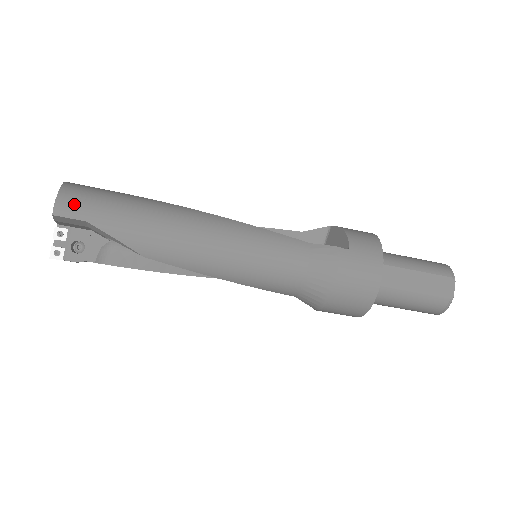
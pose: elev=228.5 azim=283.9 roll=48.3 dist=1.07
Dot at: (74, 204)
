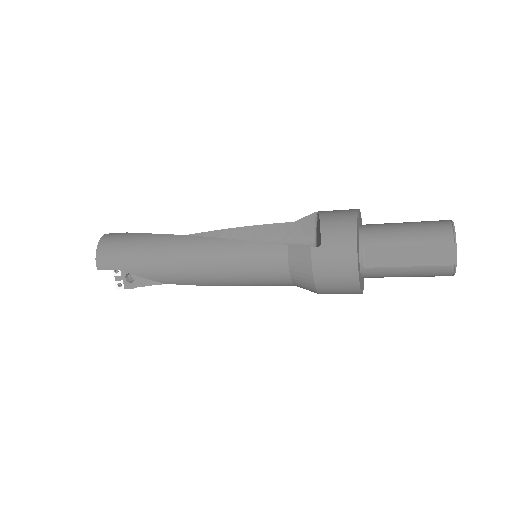
Dot at: (107, 259)
